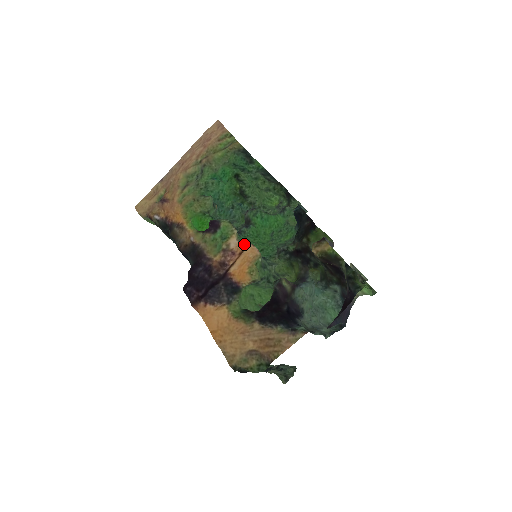
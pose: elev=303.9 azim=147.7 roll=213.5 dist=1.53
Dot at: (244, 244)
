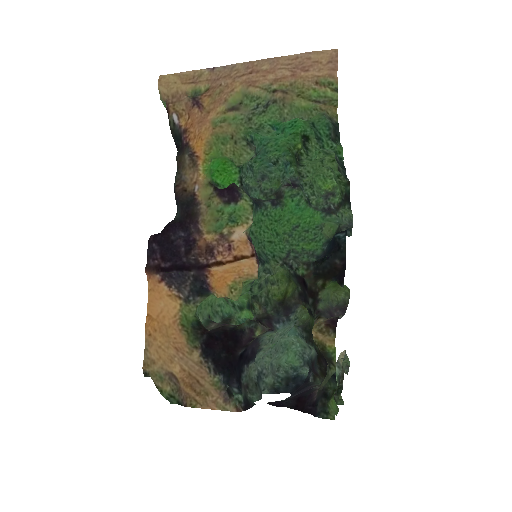
Dot at: (248, 249)
